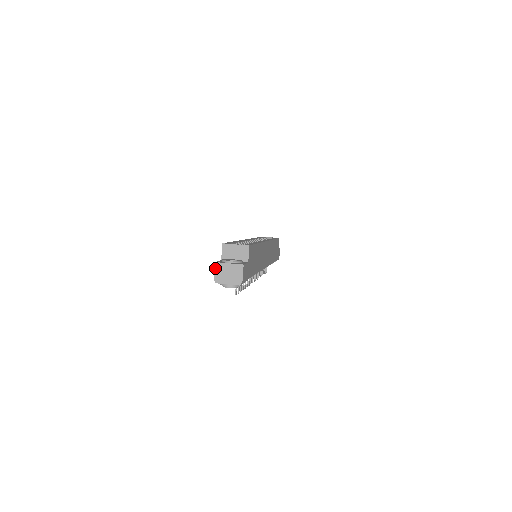
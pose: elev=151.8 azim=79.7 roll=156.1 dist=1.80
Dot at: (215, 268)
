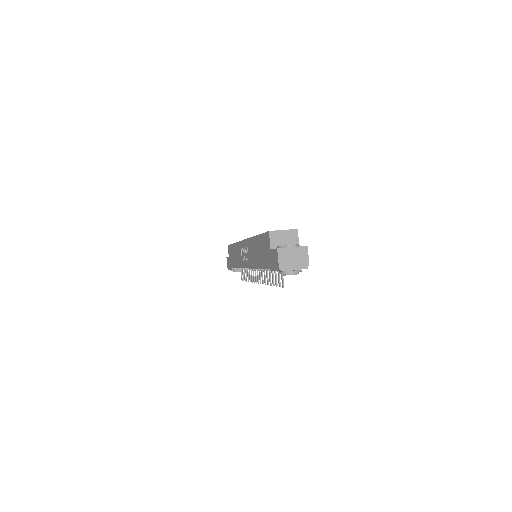
Dot at: (278, 255)
